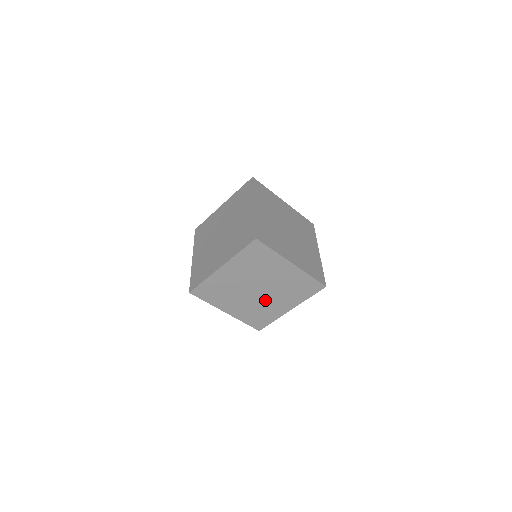
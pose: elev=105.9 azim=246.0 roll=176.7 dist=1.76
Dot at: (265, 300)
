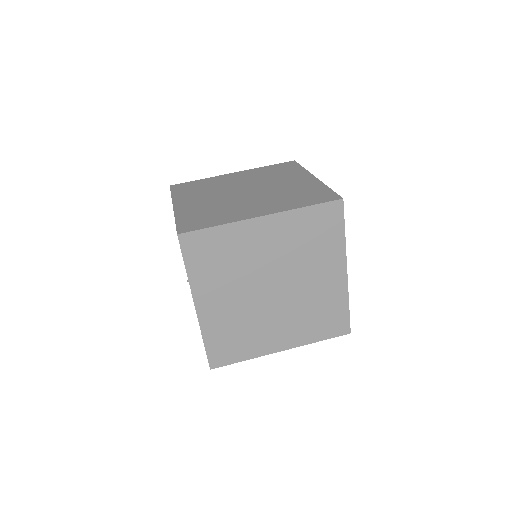
Dot at: (266, 314)
